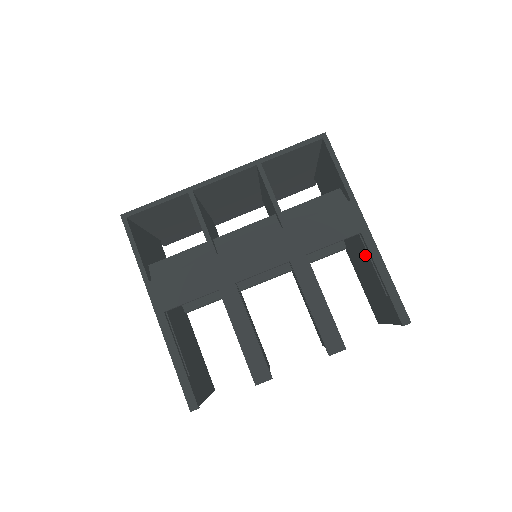
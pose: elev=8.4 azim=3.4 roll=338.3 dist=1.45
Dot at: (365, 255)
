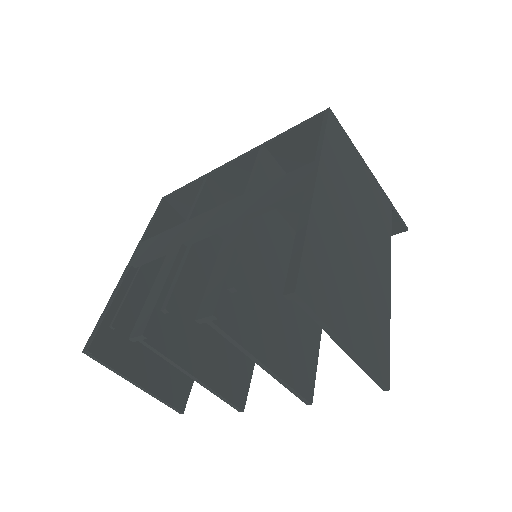
Dot at: occluded
